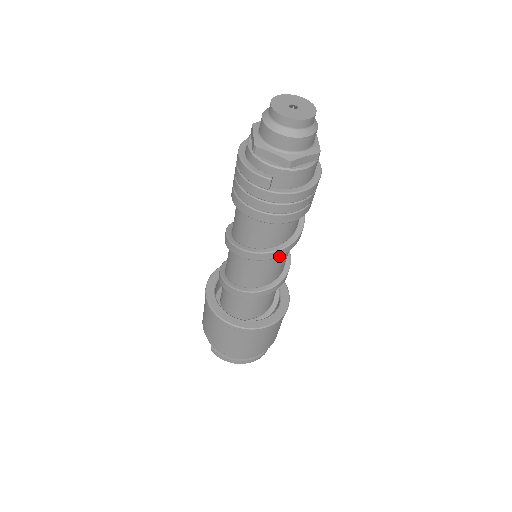
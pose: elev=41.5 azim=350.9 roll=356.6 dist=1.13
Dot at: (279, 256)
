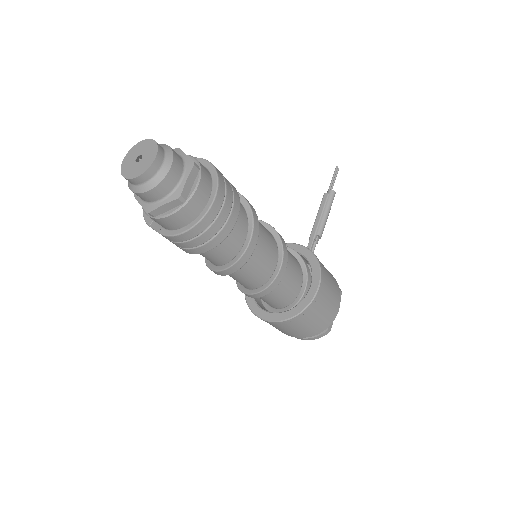
Dot at: (231, 273)
